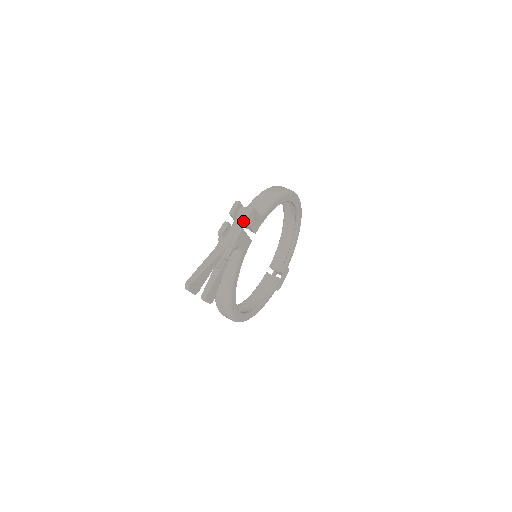
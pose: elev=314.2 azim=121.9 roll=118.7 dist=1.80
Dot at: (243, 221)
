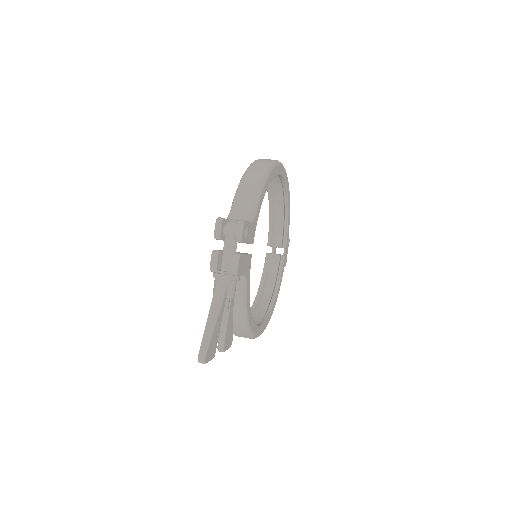
Dot at: (235, 241)
